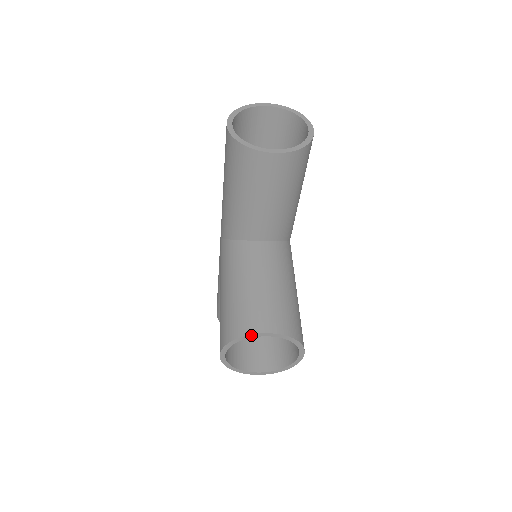
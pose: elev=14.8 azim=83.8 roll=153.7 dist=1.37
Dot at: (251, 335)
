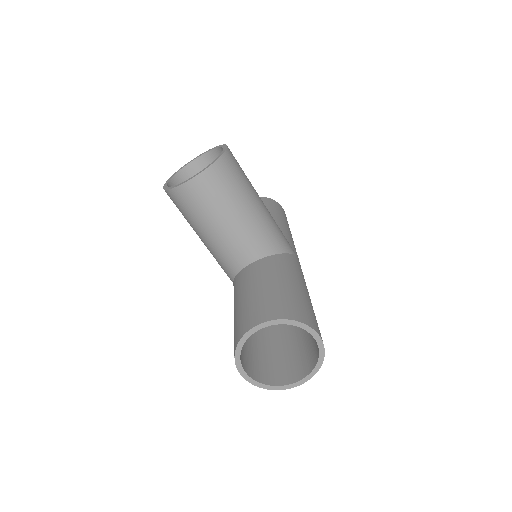
Dot at: (187, 164)
